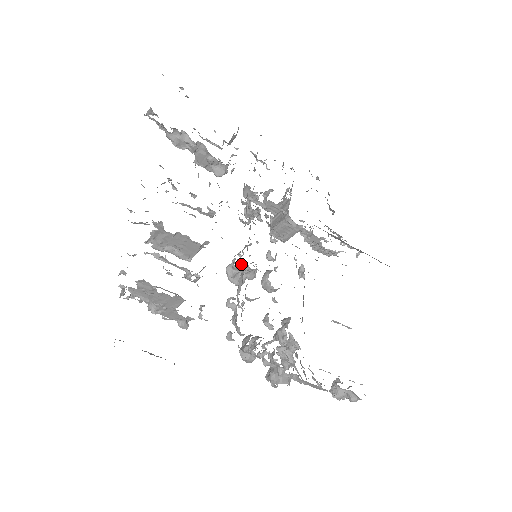
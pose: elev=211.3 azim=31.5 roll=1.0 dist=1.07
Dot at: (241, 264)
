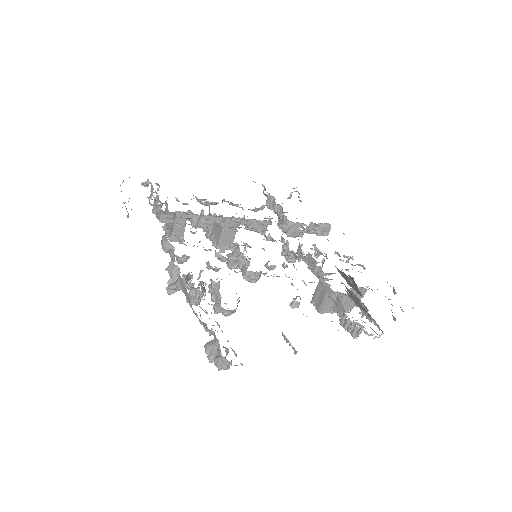
Dot at: occluded
